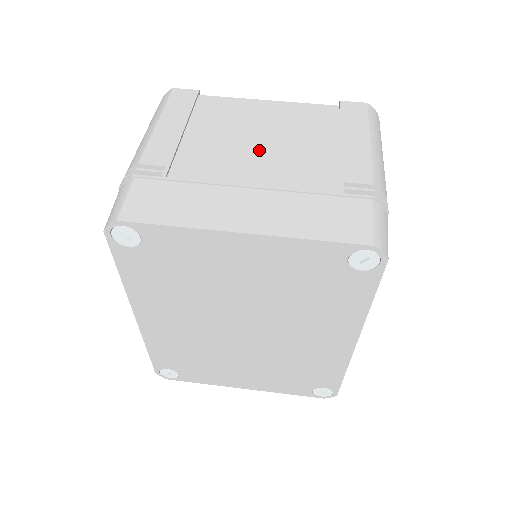
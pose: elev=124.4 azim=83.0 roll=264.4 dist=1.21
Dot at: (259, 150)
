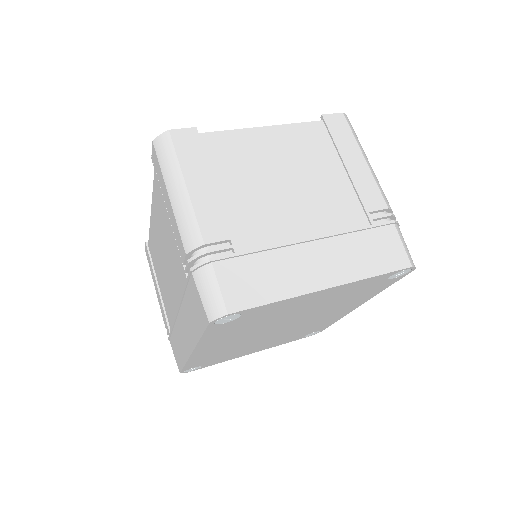
Dot at: (291, 194)
